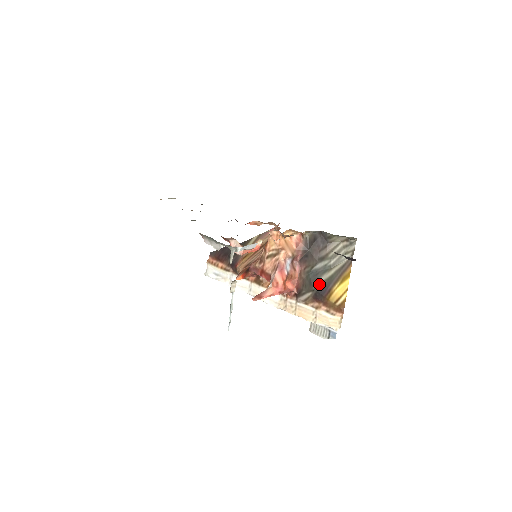
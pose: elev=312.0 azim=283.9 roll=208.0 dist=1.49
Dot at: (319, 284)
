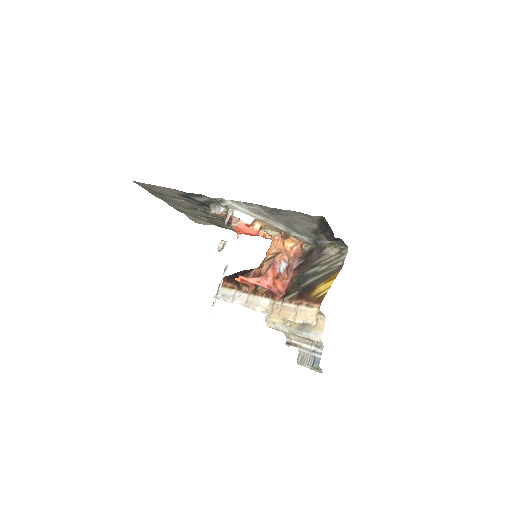
Dot at: (306, 284)
